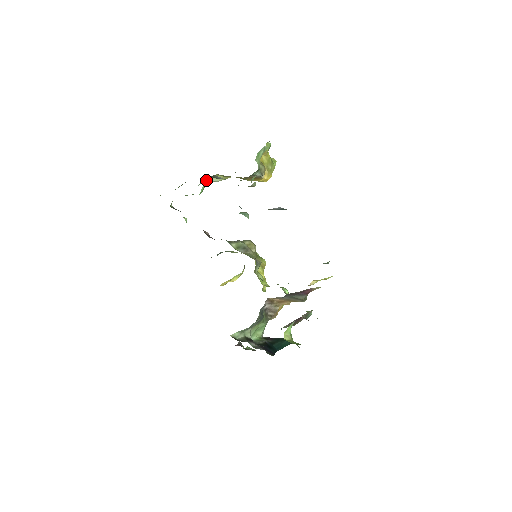
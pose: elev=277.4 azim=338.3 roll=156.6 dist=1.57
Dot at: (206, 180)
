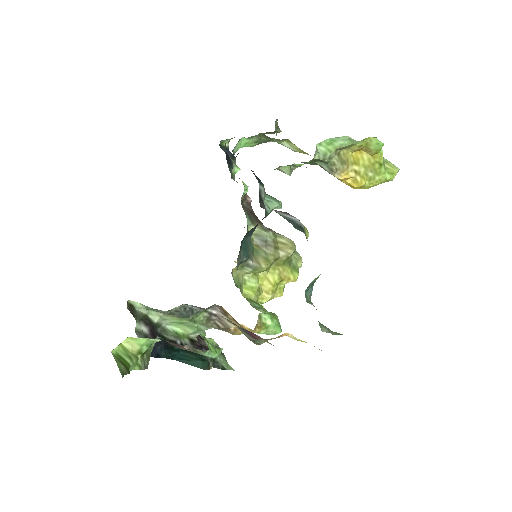
Dot at: occluded
